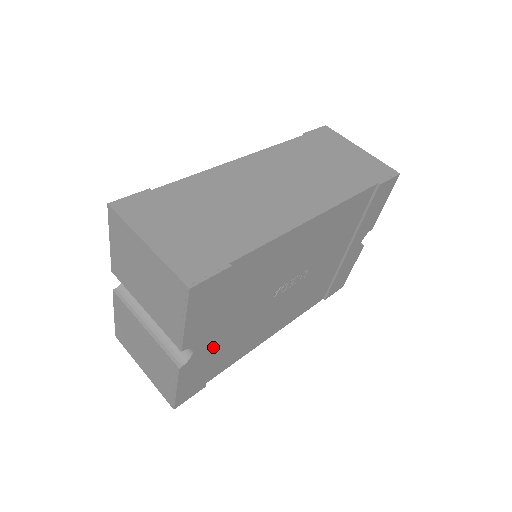
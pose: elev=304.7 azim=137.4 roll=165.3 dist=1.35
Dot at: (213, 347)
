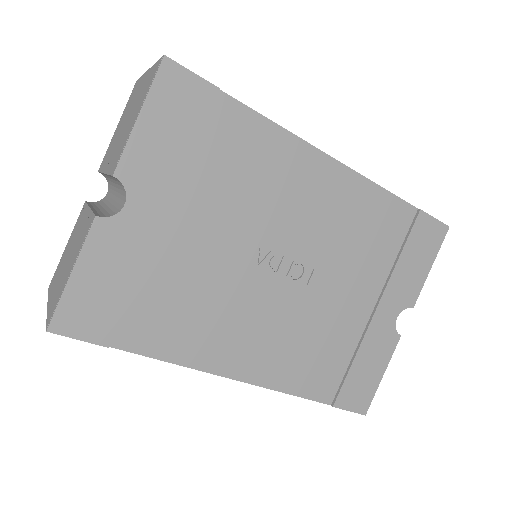
Dot at: (152, 242)
